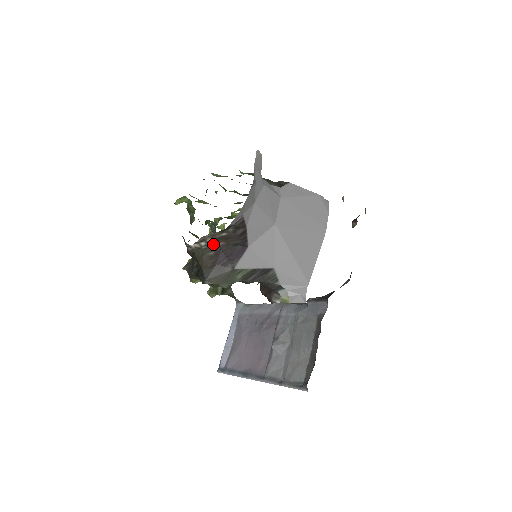
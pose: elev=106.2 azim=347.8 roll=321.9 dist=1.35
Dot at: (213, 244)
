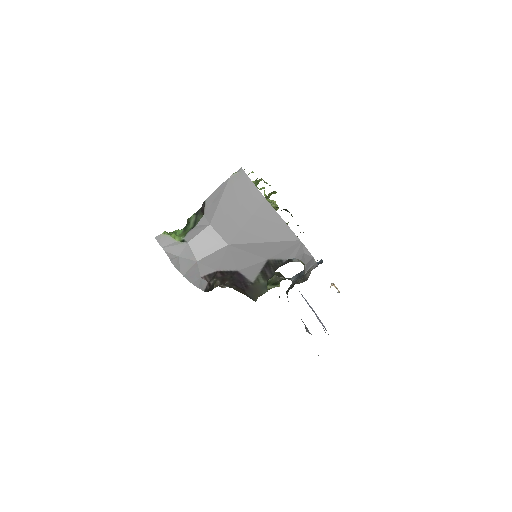
Dot at: (226, 284)
